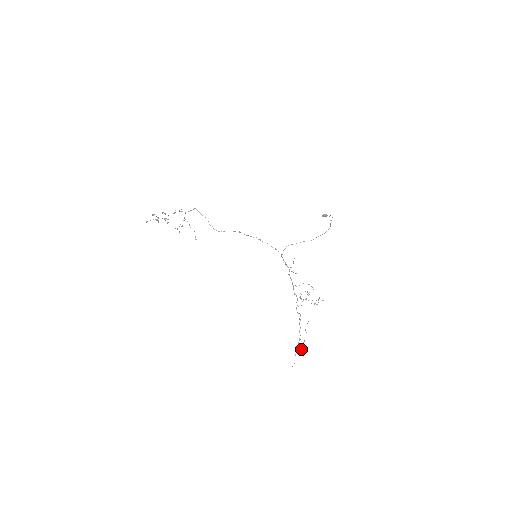
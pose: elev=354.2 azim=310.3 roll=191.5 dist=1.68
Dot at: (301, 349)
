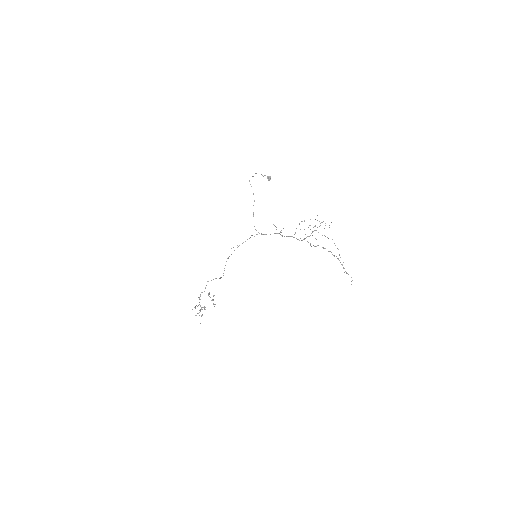
Dot at: occluded
